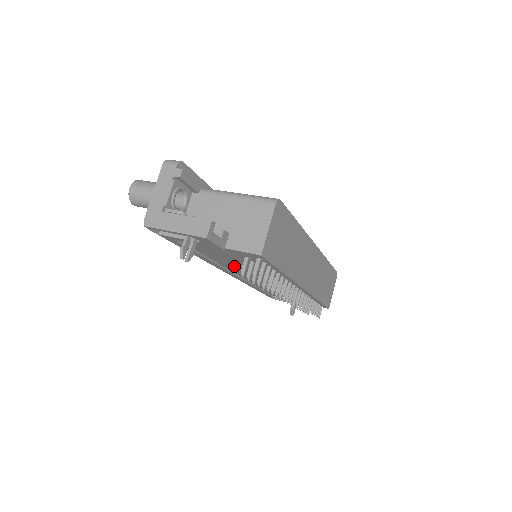
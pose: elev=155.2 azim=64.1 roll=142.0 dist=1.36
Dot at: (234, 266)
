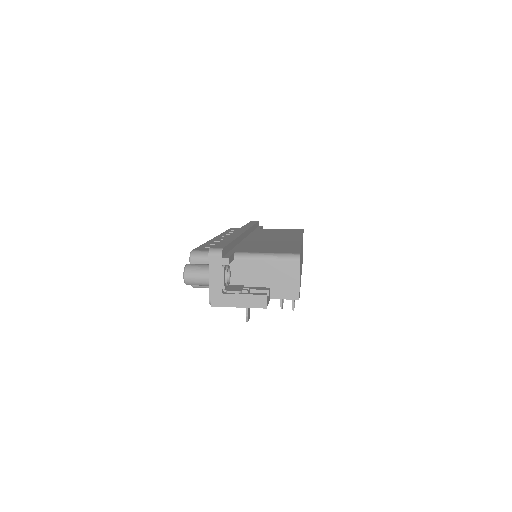
Dot at: occluded
